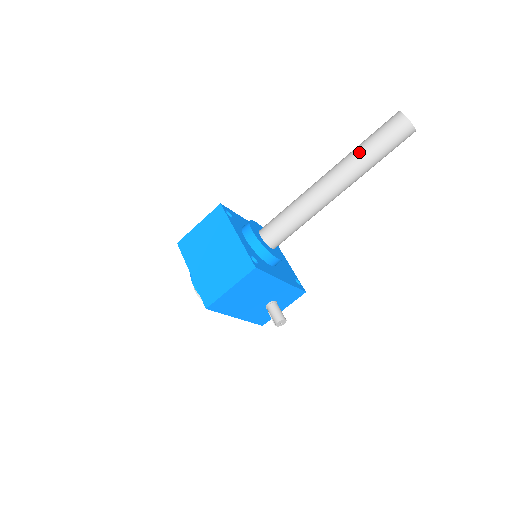
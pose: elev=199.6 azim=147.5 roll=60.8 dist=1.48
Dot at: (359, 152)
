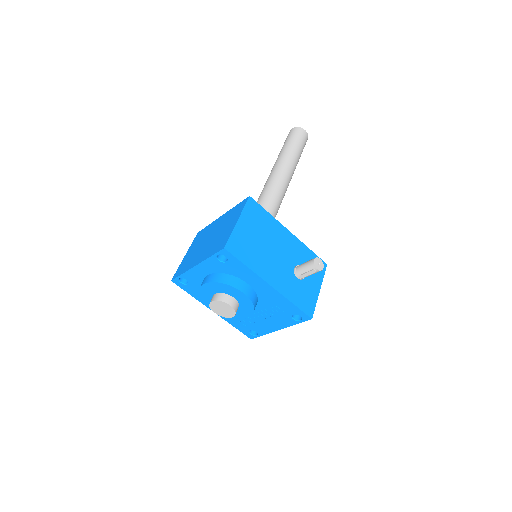
Dot at: (280, 152)
